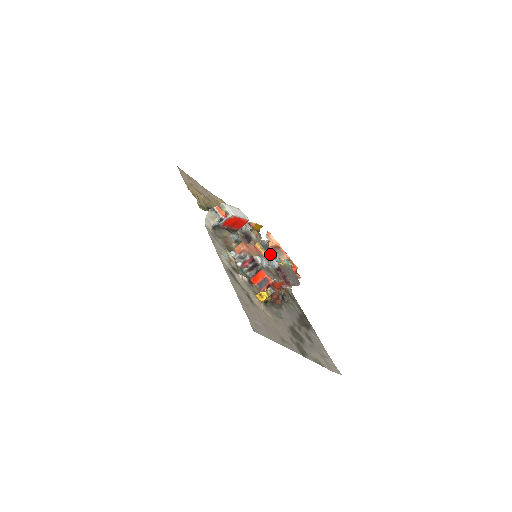
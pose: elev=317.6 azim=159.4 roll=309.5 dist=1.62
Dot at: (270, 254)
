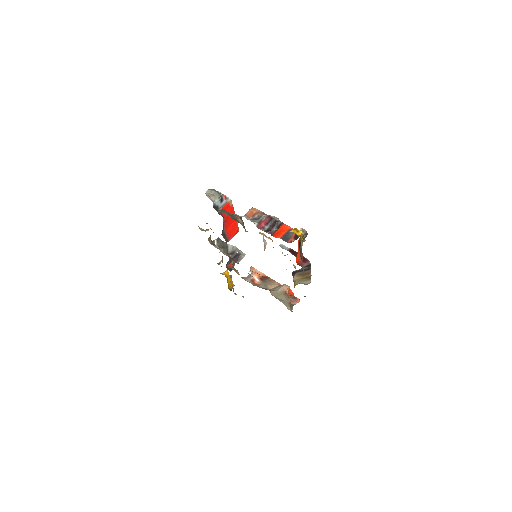
Dot at: occluded
